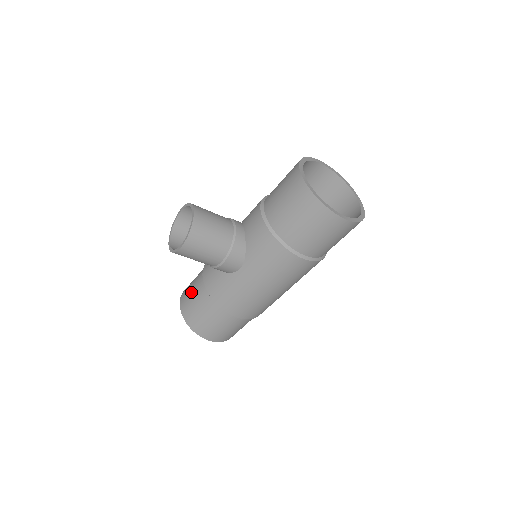
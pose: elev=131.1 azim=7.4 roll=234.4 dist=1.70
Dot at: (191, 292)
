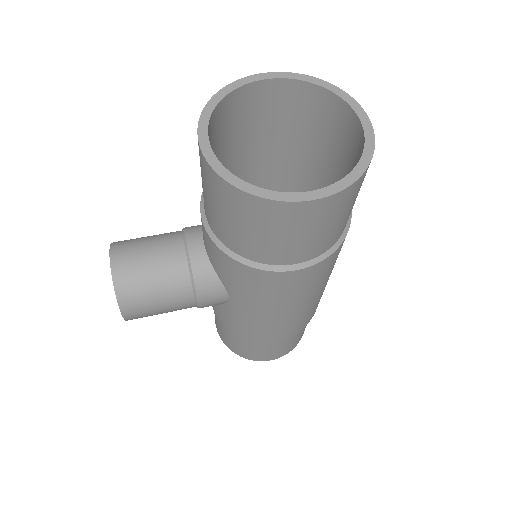
Dot at: occluded
